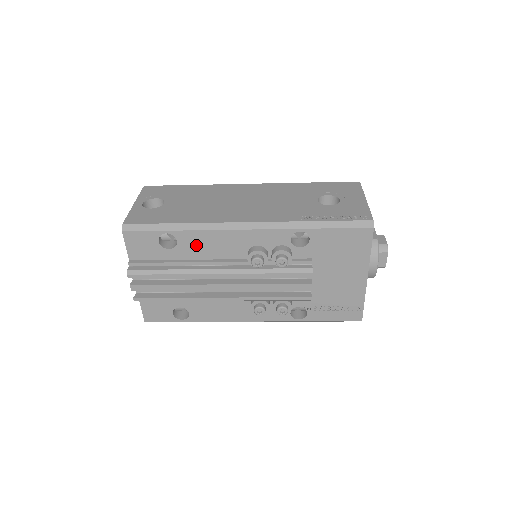
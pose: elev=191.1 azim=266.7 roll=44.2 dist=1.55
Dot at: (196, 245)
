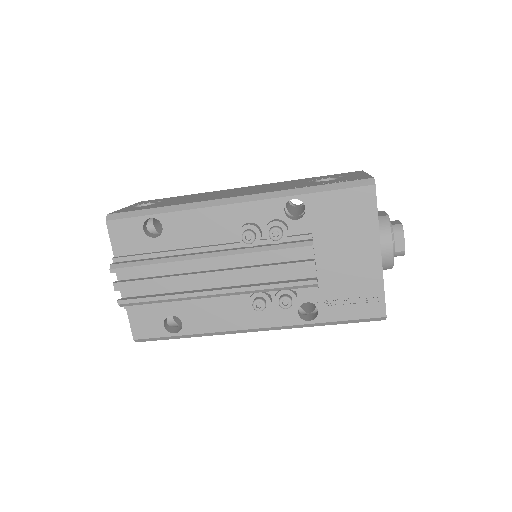
Dot at: (183, 230)
